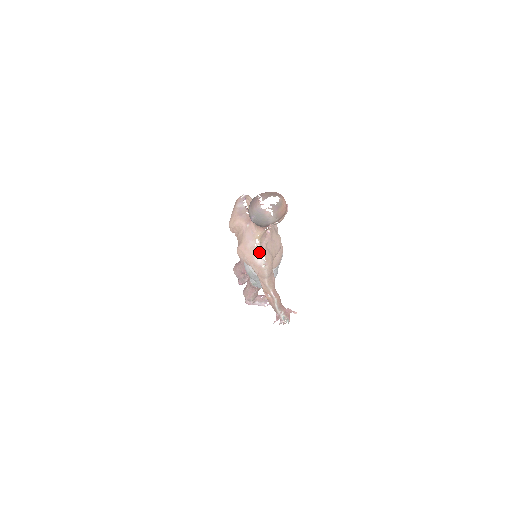
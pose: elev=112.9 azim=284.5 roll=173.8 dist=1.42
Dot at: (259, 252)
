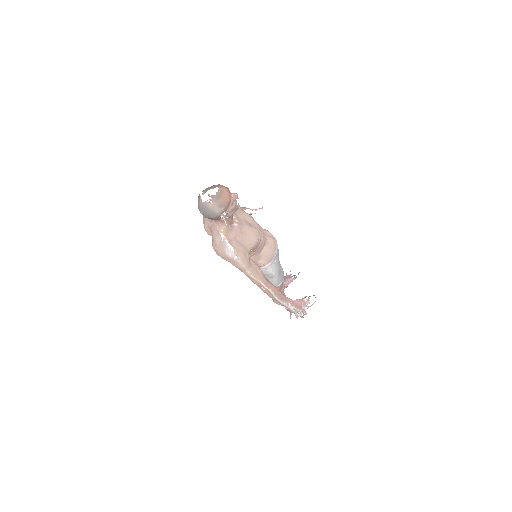
Dot at: (227, 245)
